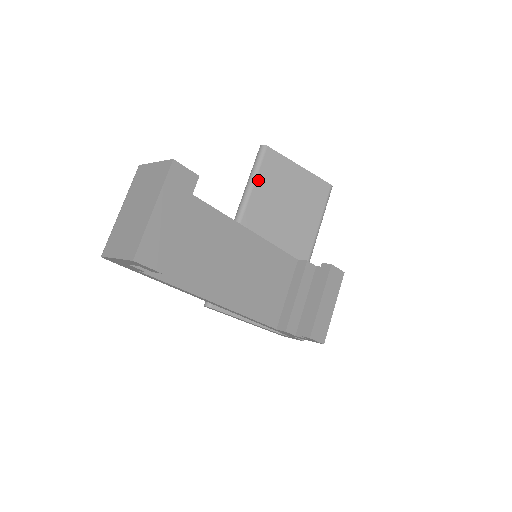
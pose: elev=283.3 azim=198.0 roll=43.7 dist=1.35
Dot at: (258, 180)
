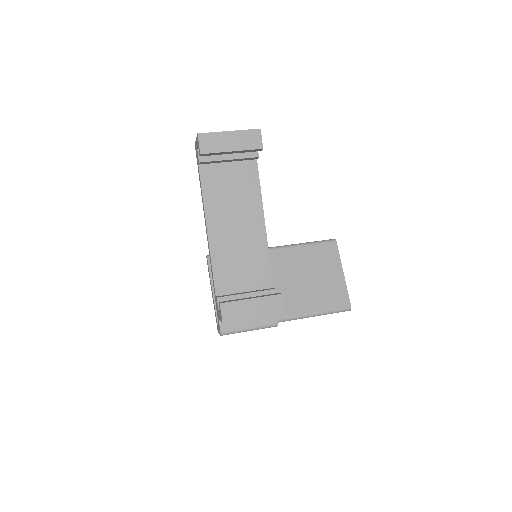
Dot at: (310, 247)
